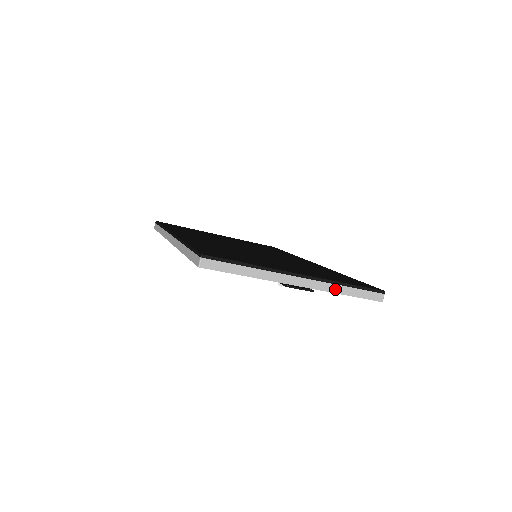
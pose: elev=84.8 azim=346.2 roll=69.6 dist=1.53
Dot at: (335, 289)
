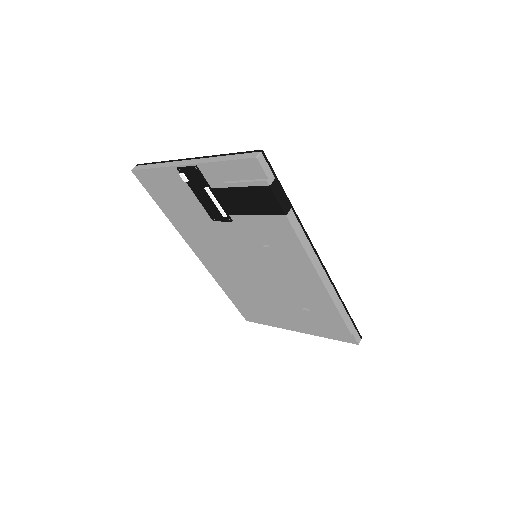
Dot at: (214, 160)
